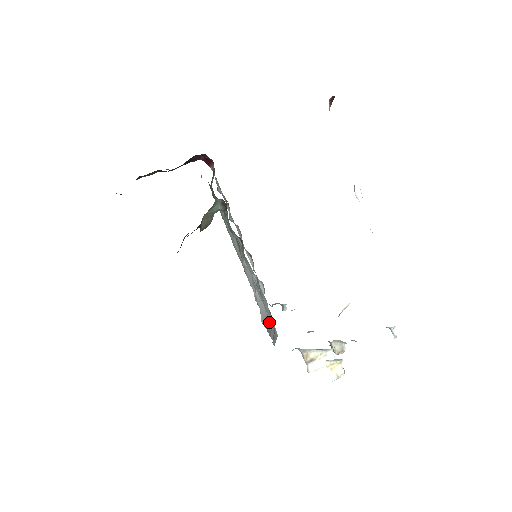
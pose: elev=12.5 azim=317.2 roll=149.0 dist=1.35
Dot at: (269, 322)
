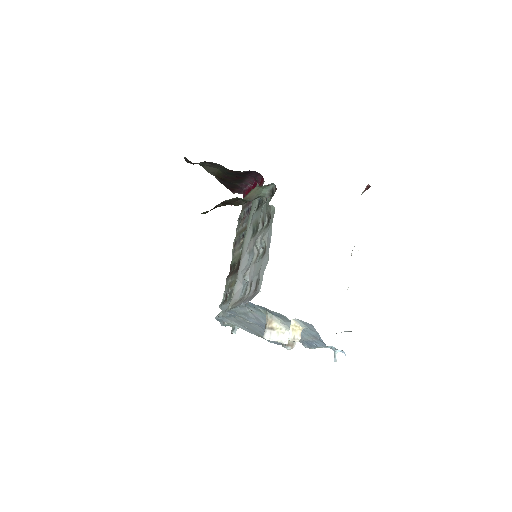
Dot at: (245, 297)
